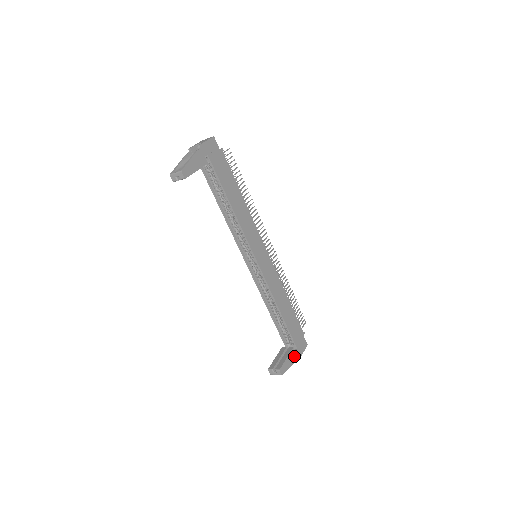
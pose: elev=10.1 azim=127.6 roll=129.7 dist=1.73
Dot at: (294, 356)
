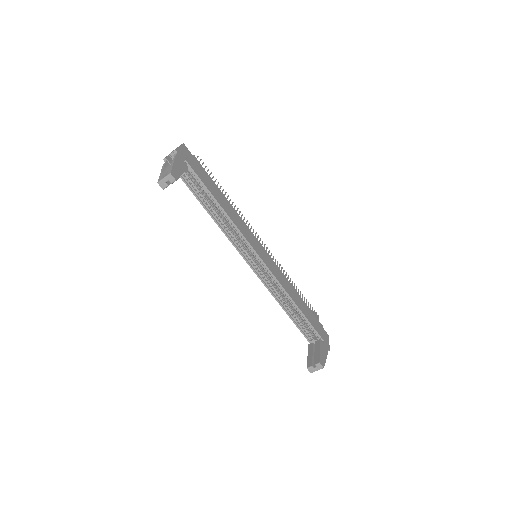
Dot at: (324, 348)
